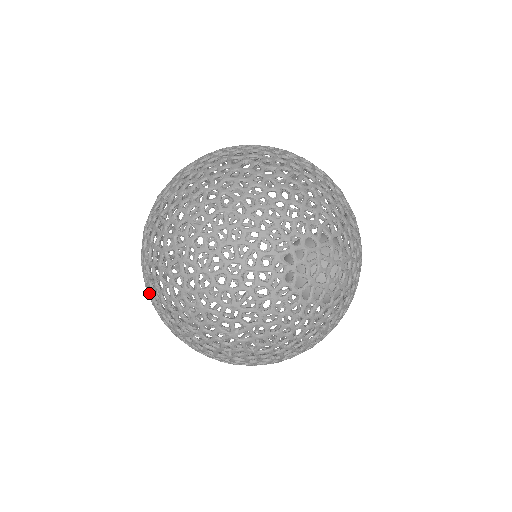
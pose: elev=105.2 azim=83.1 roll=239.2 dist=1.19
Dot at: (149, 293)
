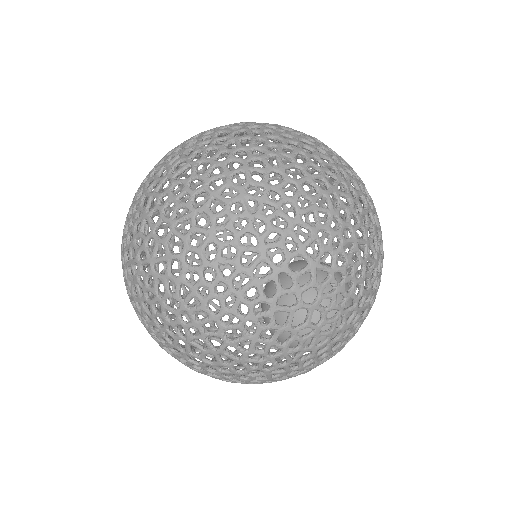
Dot at: occluded
